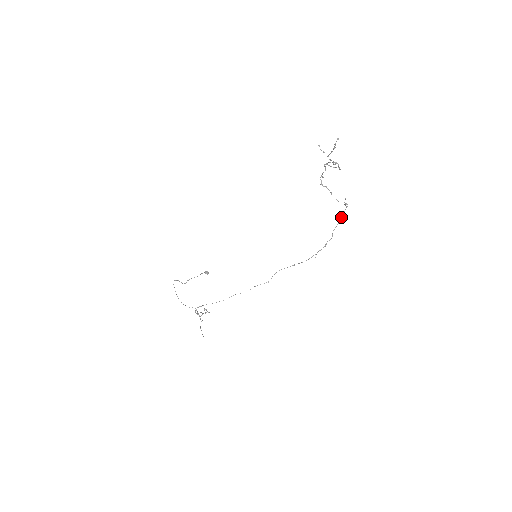
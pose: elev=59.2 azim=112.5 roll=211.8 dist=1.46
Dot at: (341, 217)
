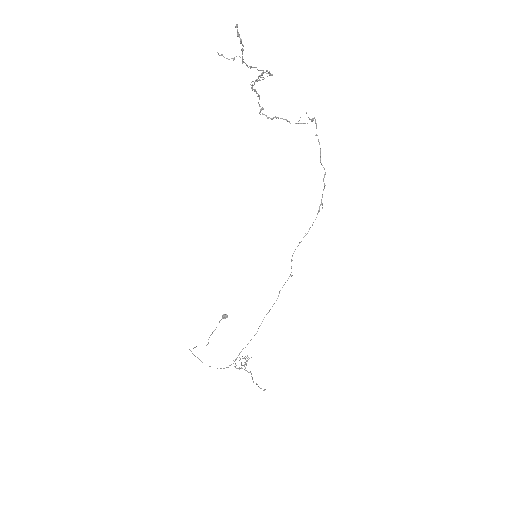
Dot at: (318, 140)
